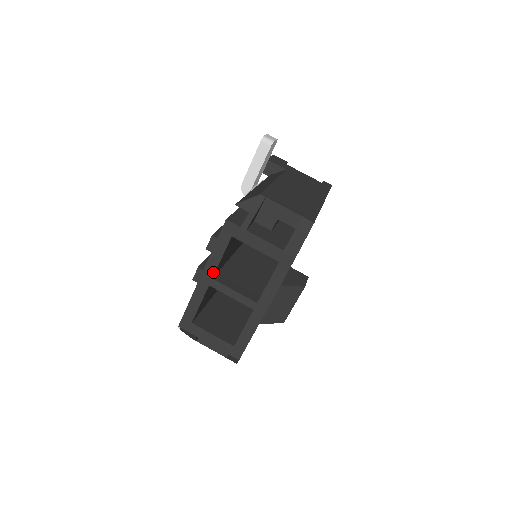
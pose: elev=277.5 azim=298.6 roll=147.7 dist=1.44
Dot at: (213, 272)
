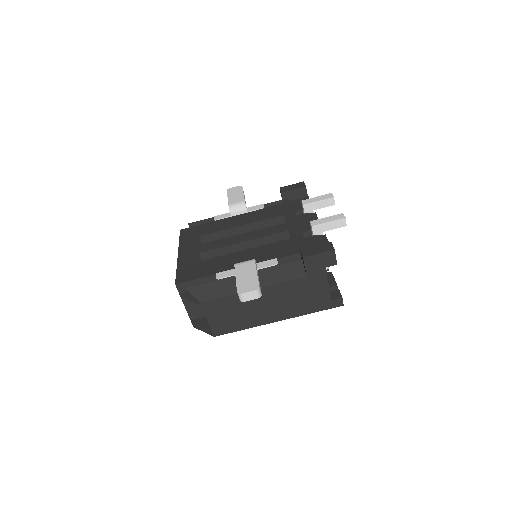
Dot at: occluded
